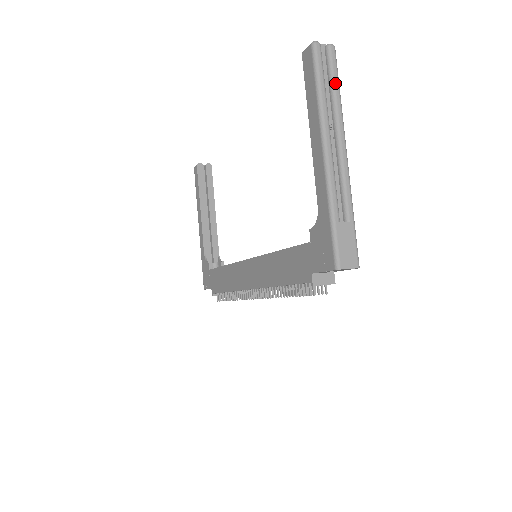
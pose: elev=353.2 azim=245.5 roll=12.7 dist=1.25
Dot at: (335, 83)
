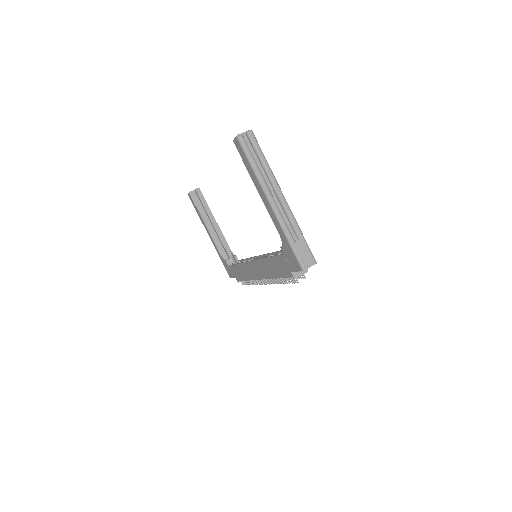
Dot at: (261, 156)
